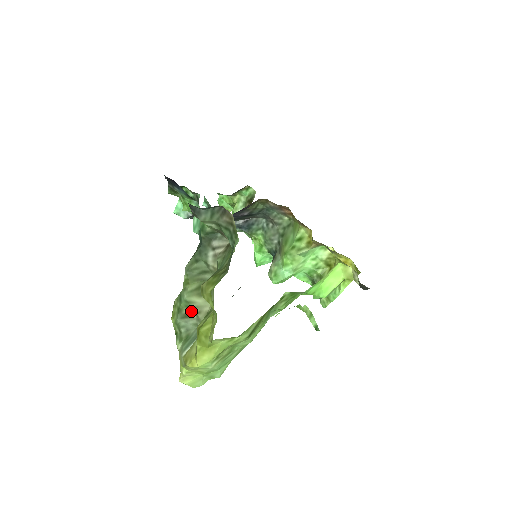
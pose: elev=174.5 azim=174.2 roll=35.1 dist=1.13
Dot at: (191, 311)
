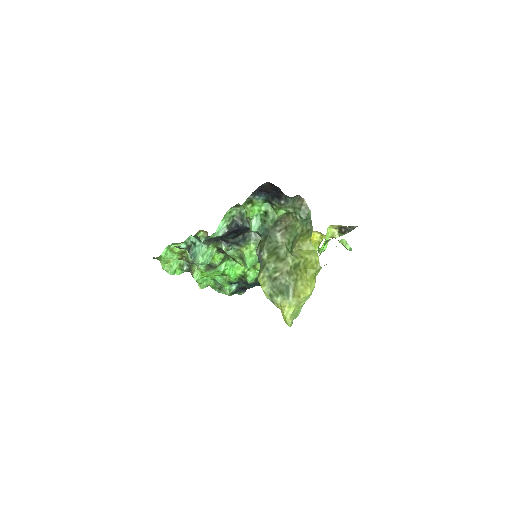
Dot at: (277, 274)
